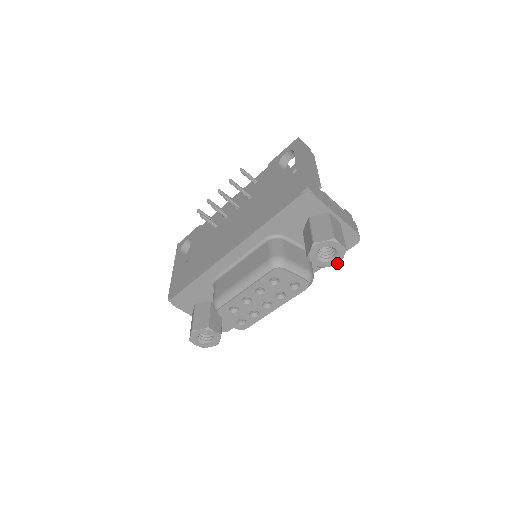
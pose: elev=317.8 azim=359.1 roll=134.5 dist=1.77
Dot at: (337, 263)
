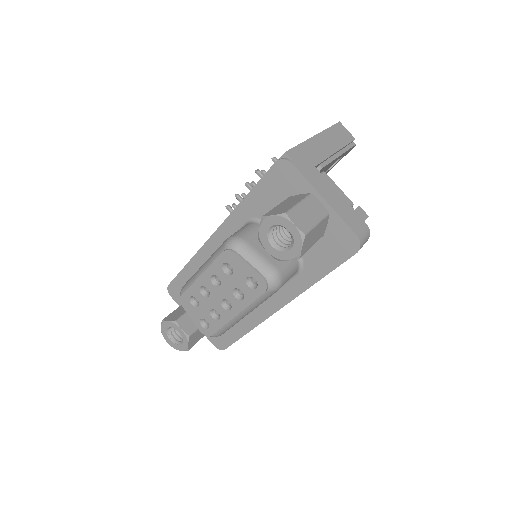
Dot at: (295, 256)
